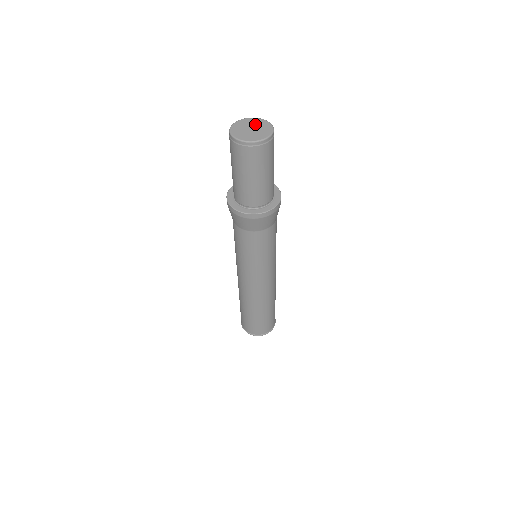
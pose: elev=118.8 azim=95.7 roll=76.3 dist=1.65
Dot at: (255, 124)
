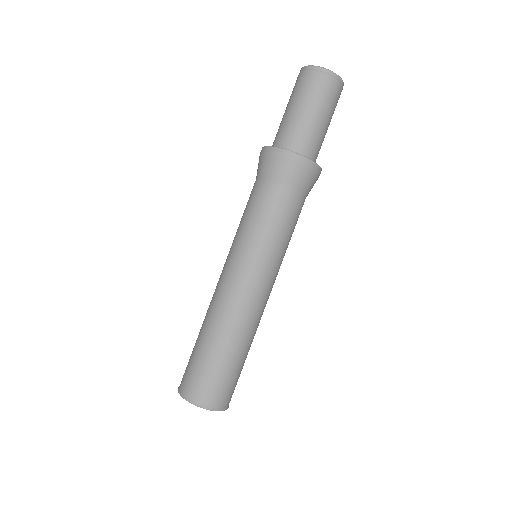
Dot at: occluded
